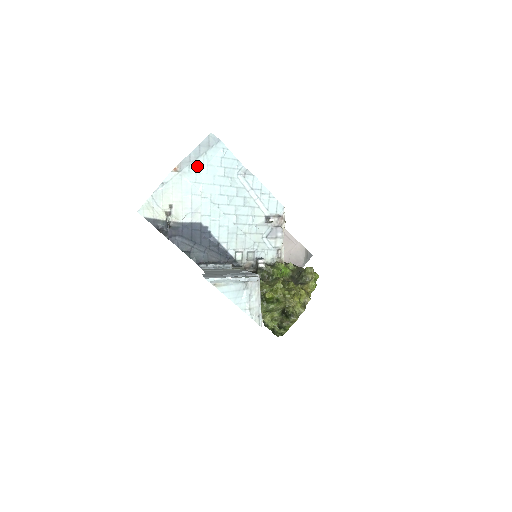
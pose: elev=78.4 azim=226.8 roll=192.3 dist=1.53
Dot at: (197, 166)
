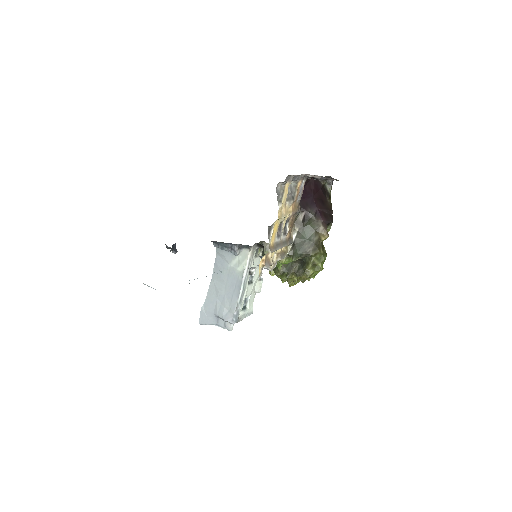
Dot at: occluded
